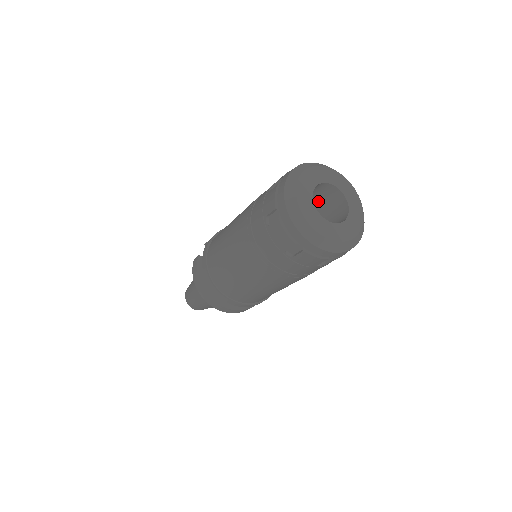
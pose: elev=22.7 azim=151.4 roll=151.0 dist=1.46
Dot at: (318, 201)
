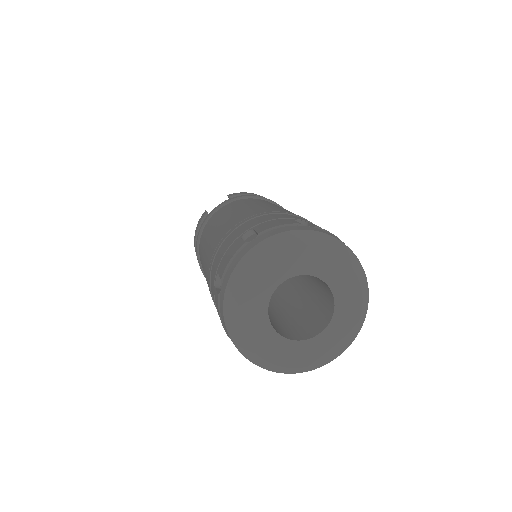
Dot at: occluded
